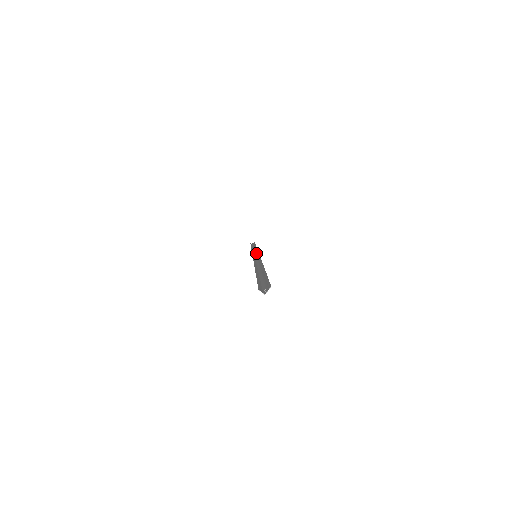
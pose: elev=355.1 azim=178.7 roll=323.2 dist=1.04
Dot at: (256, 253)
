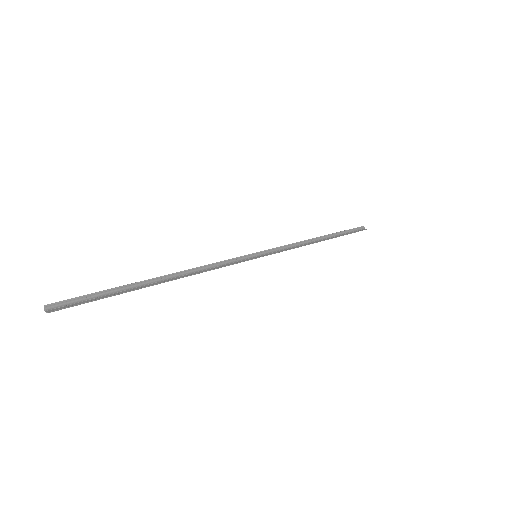
Dot at: (267, 253)
